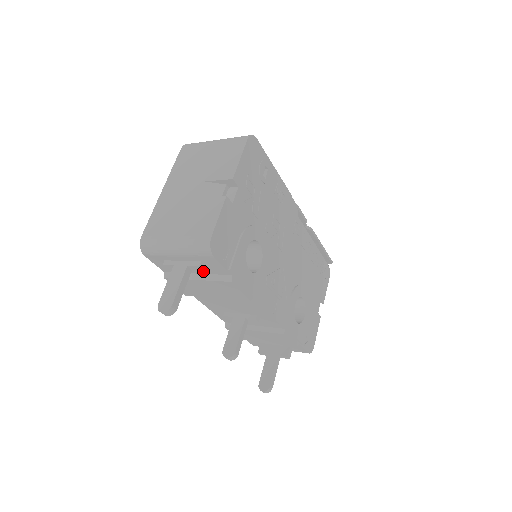
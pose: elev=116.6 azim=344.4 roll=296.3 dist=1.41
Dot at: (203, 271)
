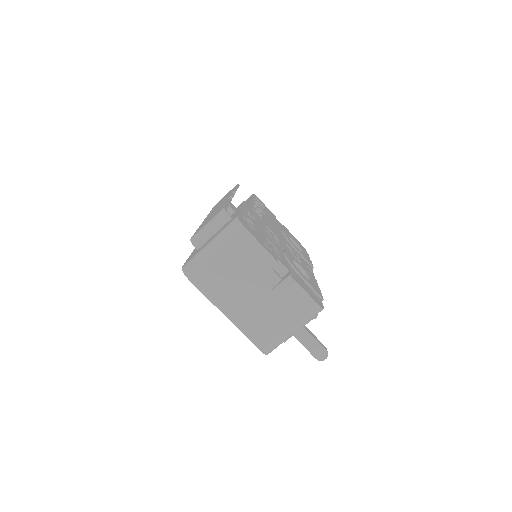
Dot at: occluded
